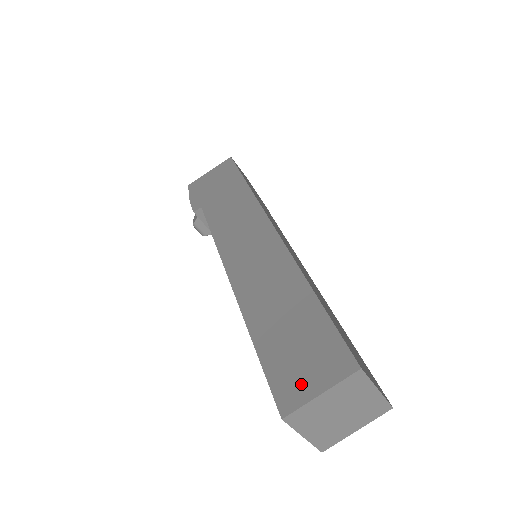
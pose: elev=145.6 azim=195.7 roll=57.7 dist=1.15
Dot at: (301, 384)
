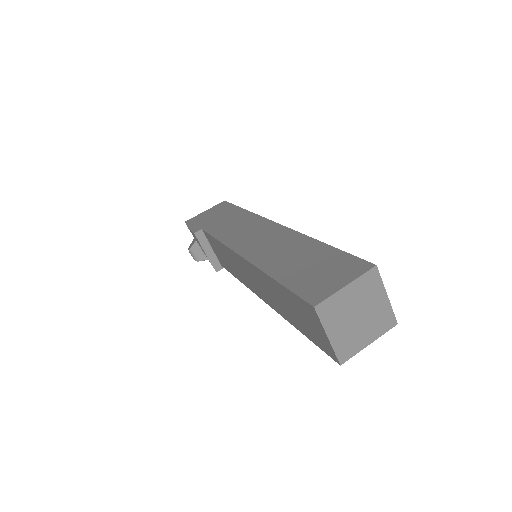
Dot at: (326, 286)
